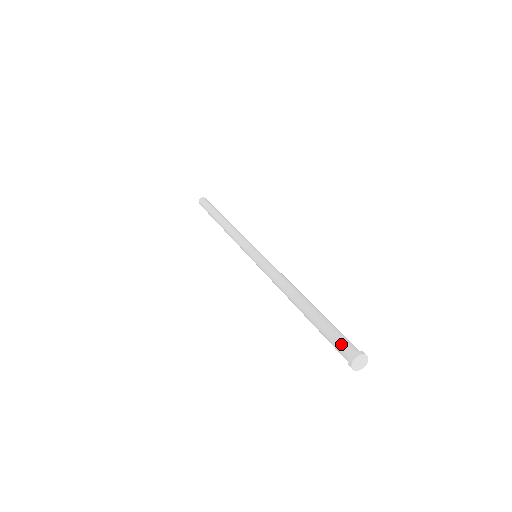
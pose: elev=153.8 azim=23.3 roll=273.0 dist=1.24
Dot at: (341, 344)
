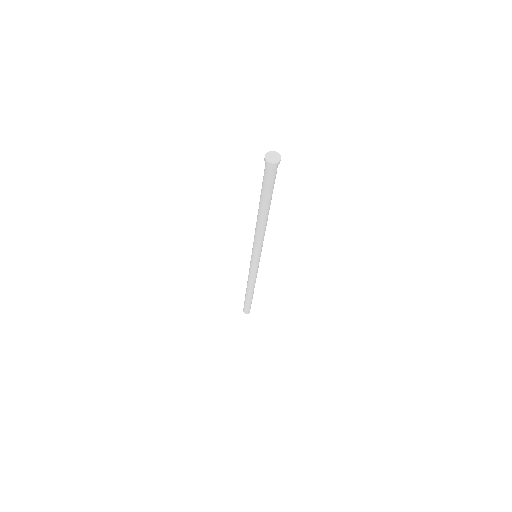
Dot at: occluded
